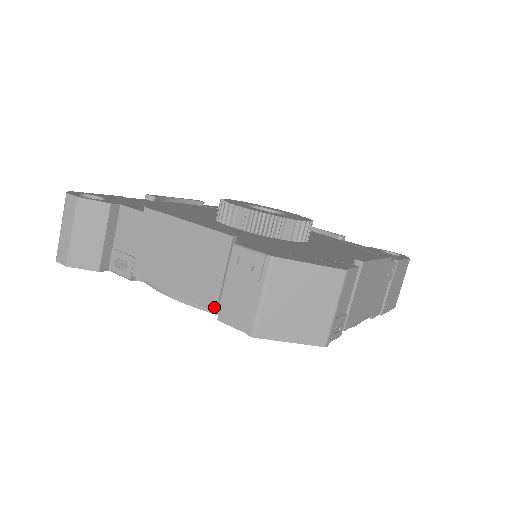
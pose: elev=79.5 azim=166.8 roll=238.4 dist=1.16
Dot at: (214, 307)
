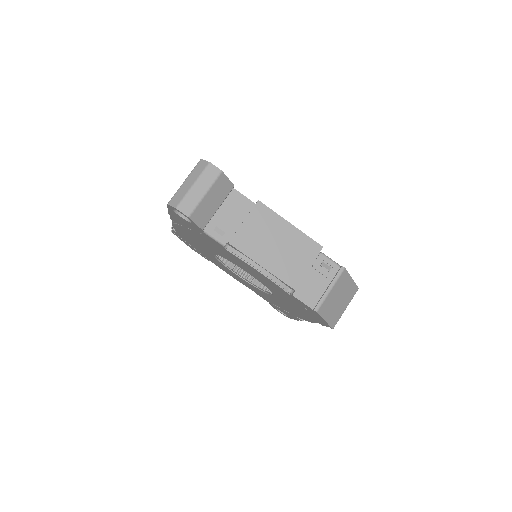
Dot at: (295, 286)
